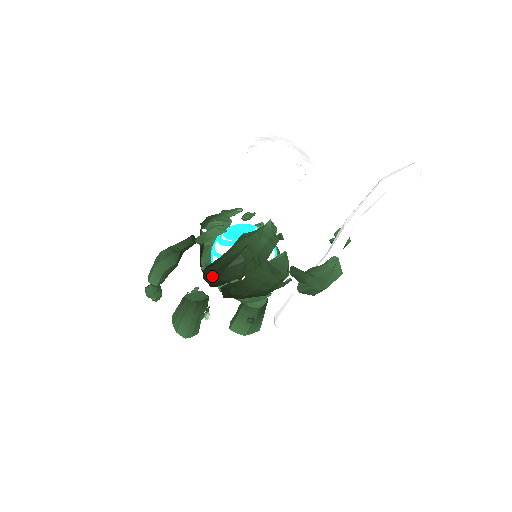
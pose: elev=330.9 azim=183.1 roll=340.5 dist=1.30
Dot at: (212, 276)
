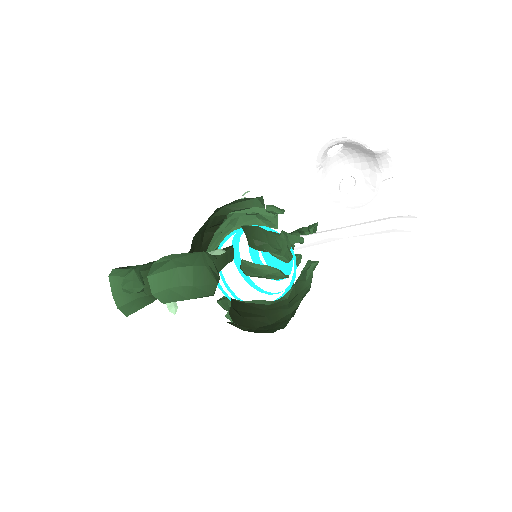
Dot at: (245, 319)
